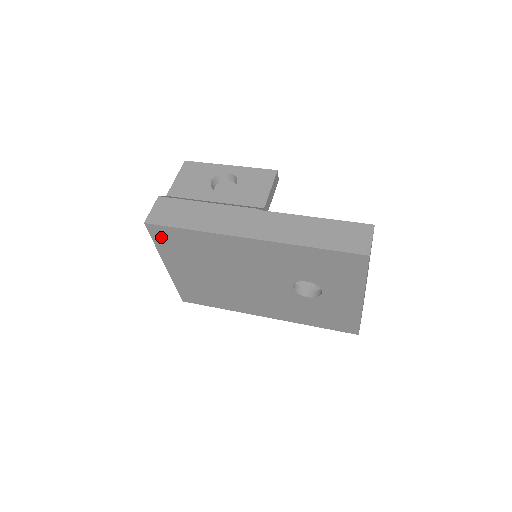
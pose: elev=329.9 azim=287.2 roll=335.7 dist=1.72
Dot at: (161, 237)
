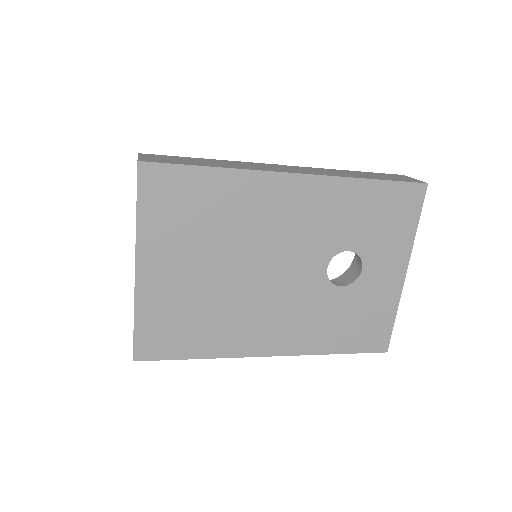
Dot at: (156, 192)
